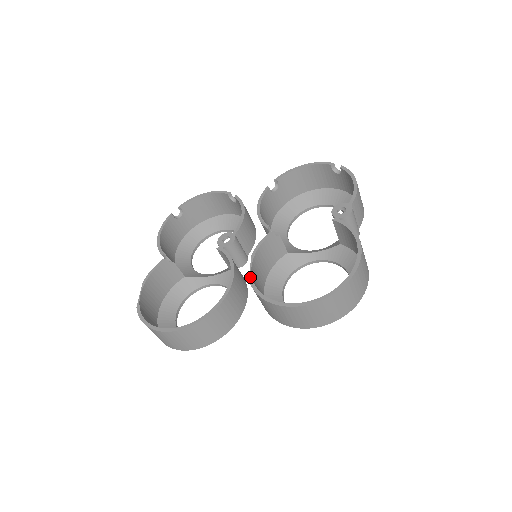
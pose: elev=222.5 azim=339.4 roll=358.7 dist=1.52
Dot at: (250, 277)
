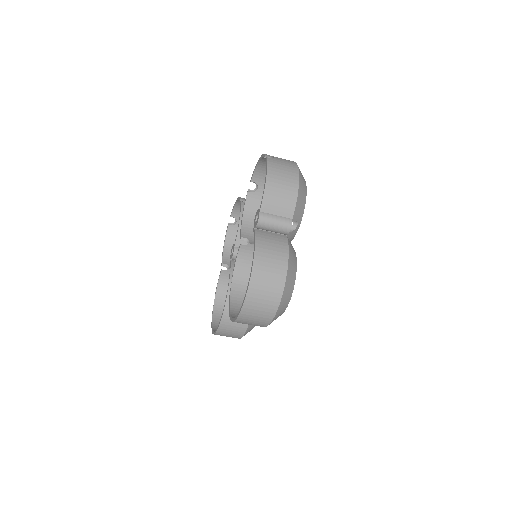
Dot at: (230, 291)
